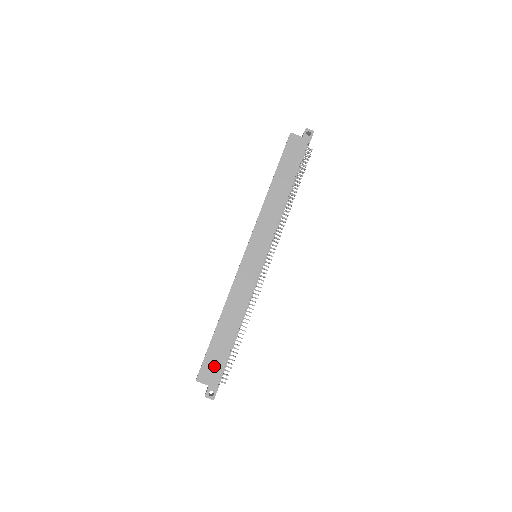
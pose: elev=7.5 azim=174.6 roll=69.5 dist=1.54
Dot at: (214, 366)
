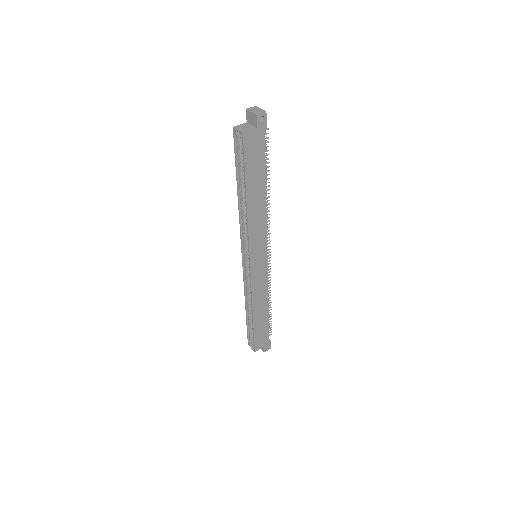
Dot at: (262, 337)
